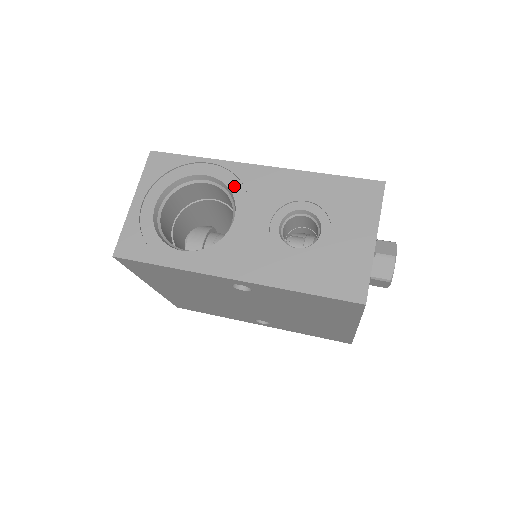
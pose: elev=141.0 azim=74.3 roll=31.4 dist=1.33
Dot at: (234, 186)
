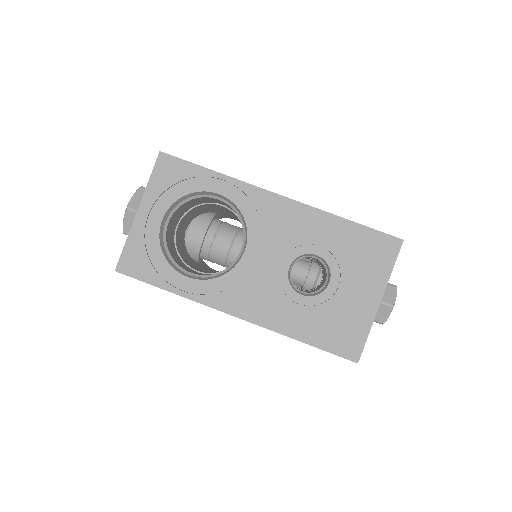
Dot at: (248, 213)
